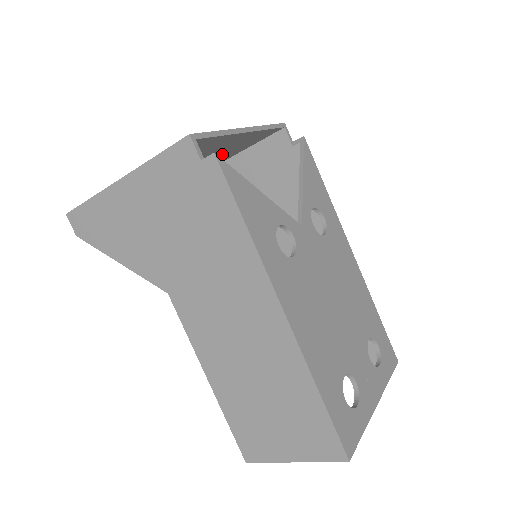
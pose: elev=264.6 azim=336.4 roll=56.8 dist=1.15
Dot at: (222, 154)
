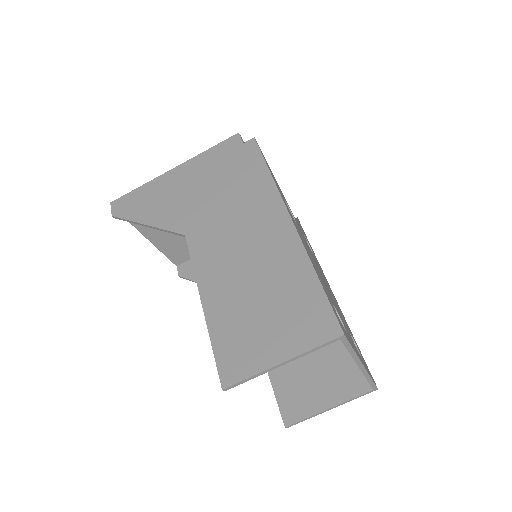
Dot at: occluded
